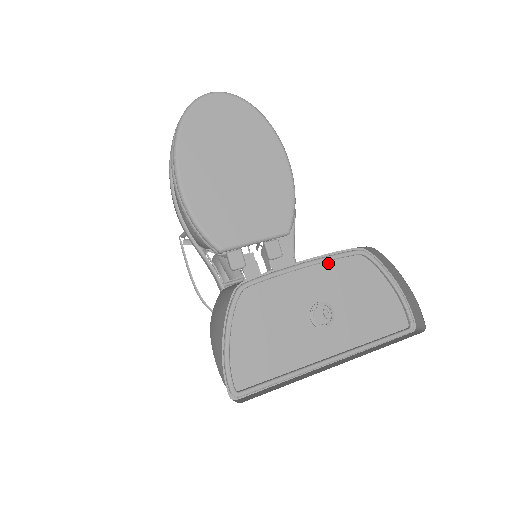
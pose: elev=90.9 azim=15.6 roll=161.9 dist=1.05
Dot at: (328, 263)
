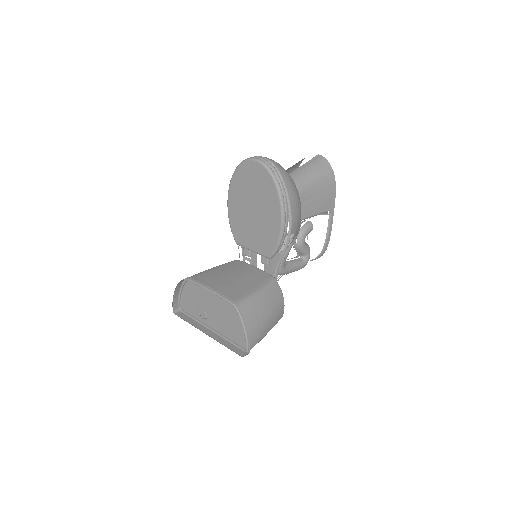
Dot at: (220, 297)
